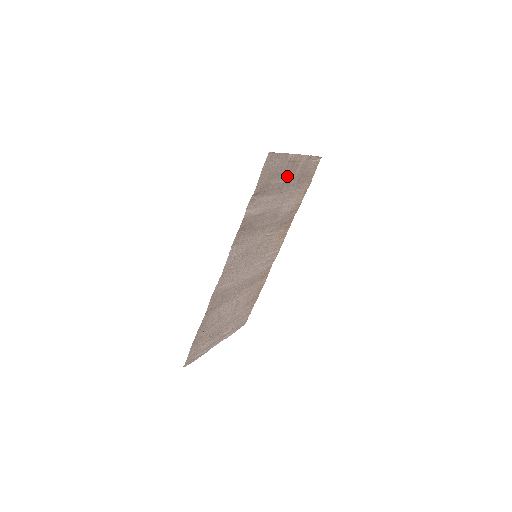
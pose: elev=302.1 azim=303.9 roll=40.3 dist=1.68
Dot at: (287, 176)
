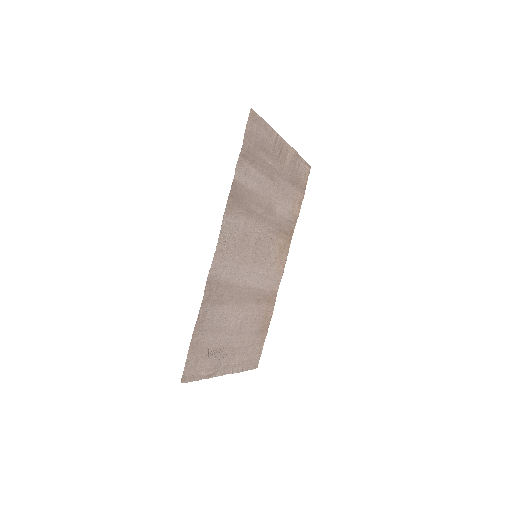
Dot at: (276, 162)
